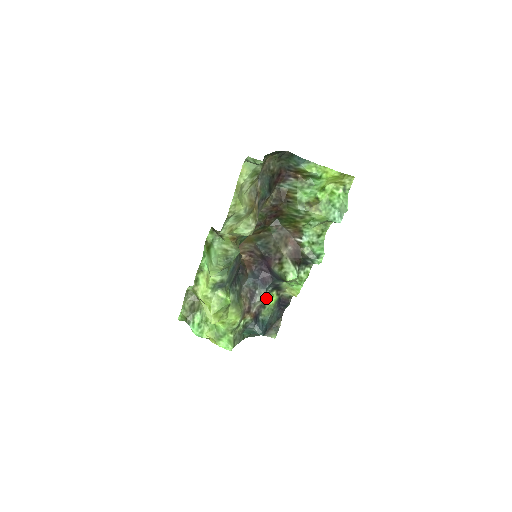
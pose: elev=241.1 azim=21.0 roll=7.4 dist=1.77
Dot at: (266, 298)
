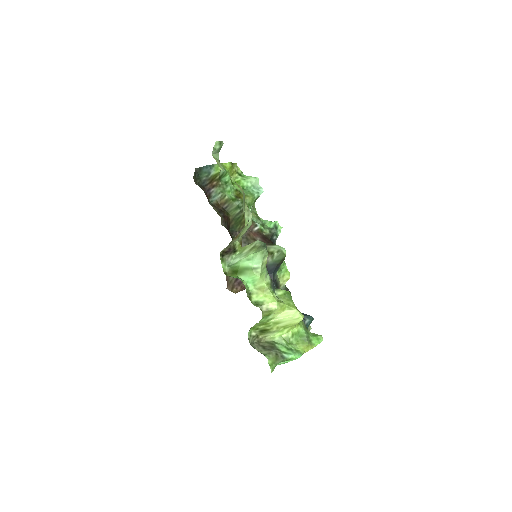
Dot at: occluded
